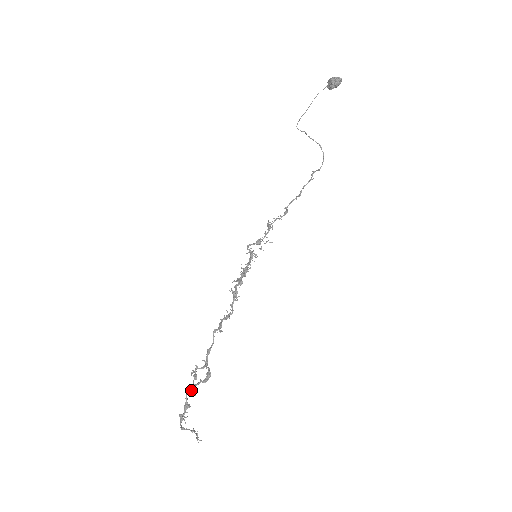
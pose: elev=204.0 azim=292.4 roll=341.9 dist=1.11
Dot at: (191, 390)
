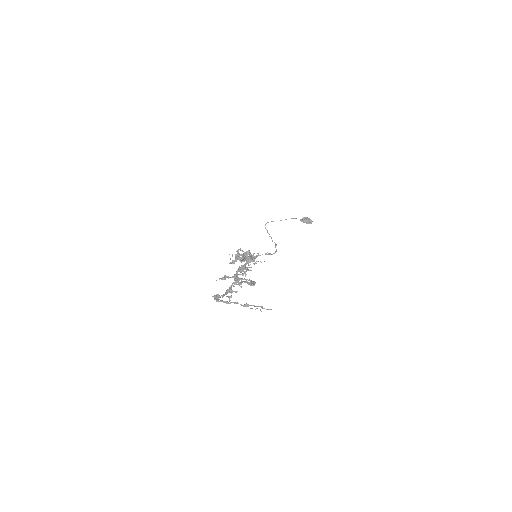
Dot at: (239, 282)
